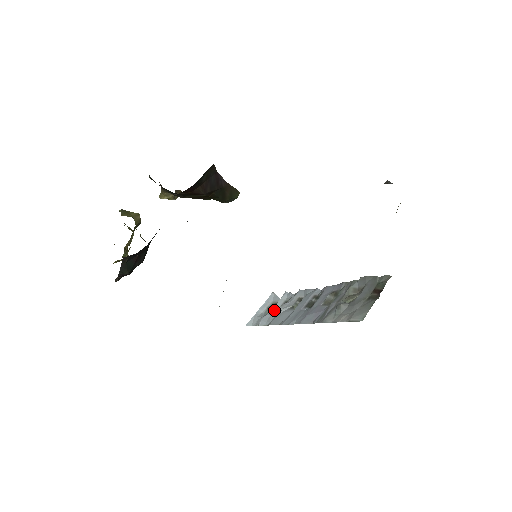
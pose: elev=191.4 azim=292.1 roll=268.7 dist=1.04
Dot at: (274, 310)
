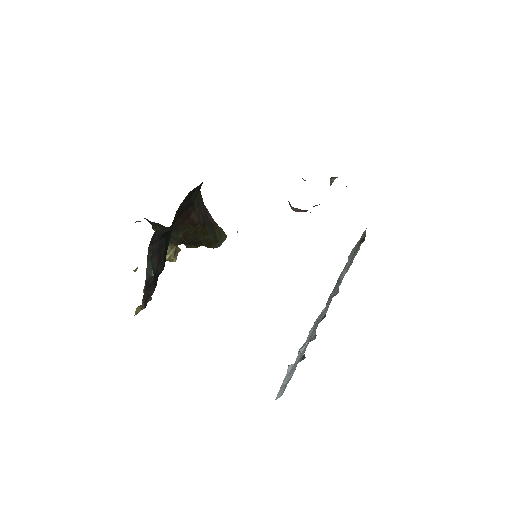
Dot at: (295, 364)
